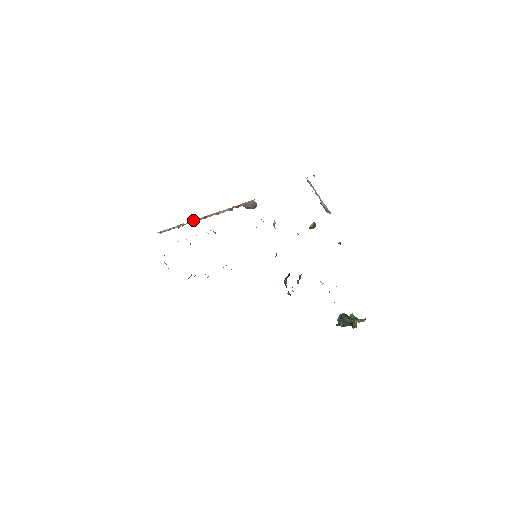
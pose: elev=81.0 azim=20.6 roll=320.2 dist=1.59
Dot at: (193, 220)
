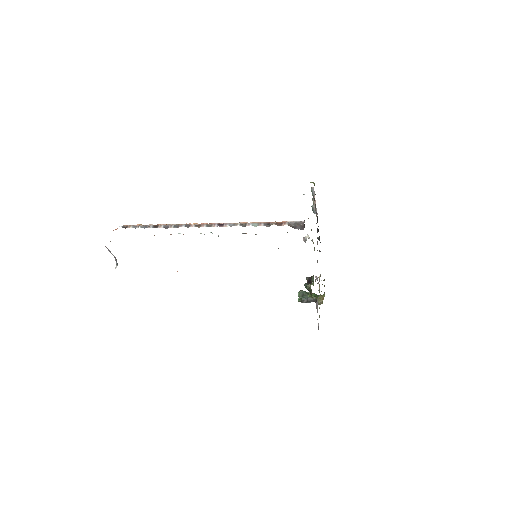
Dot at: (195, 224)
